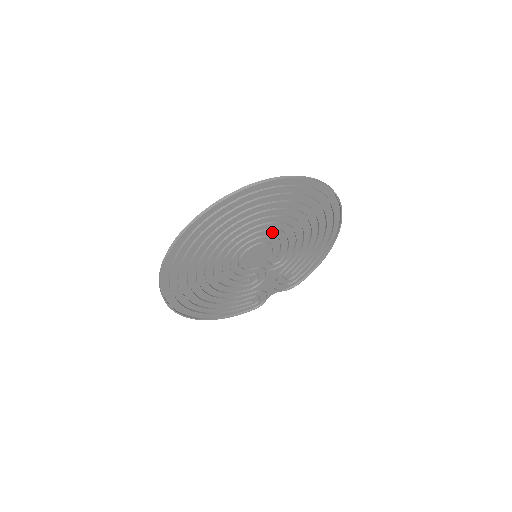
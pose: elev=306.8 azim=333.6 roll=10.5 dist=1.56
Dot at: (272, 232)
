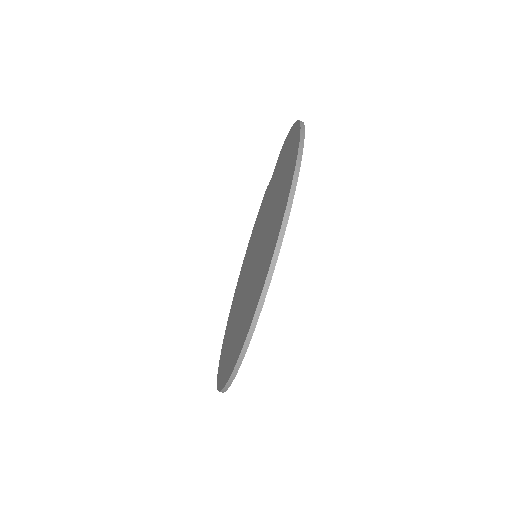
Dot at: occluded
